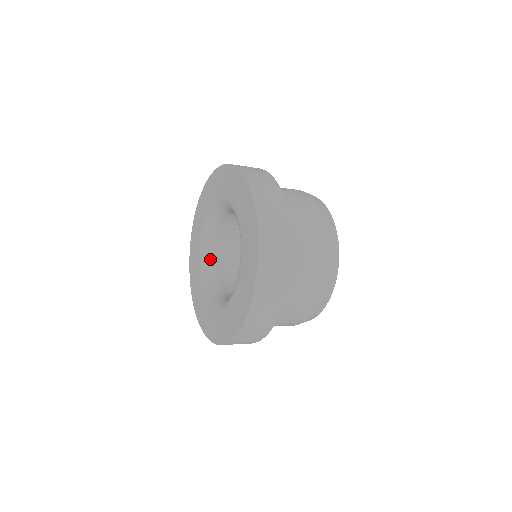
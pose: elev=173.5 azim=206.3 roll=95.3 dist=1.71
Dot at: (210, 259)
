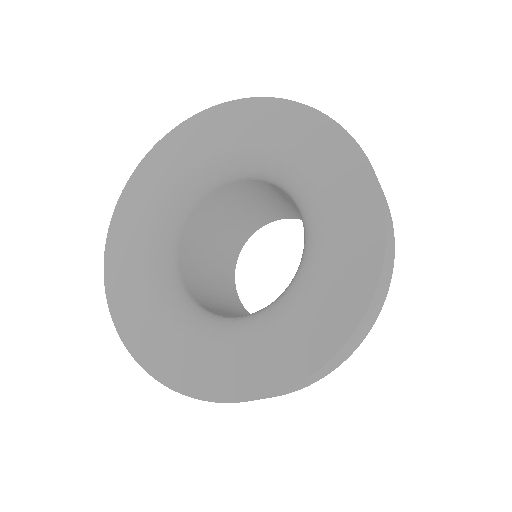
Dot at: (170, 249)
